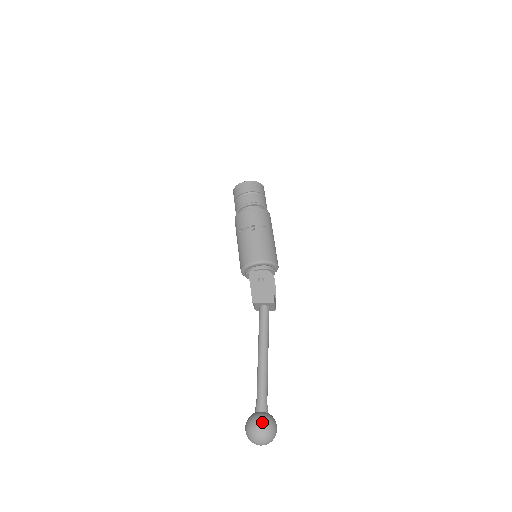
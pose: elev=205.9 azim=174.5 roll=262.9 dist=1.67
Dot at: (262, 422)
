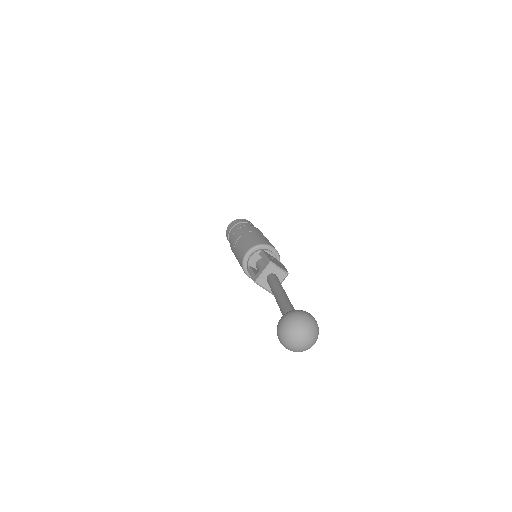
Dot at: occluded
